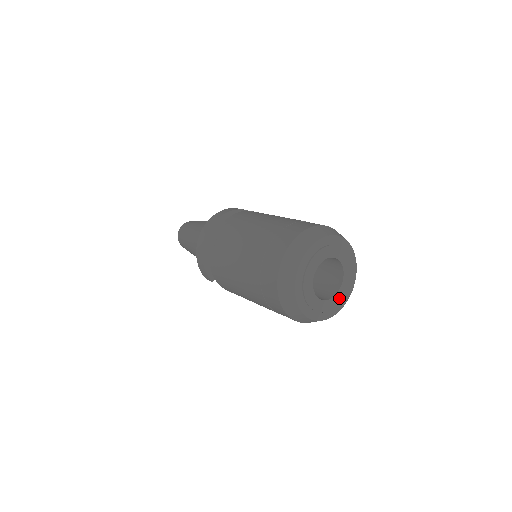
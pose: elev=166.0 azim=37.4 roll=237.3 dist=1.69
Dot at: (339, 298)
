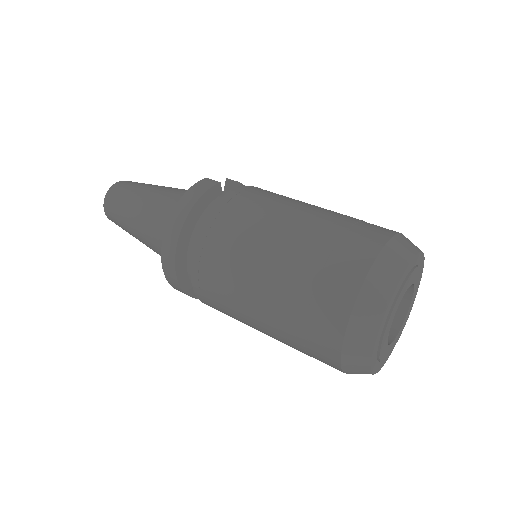
Dot at: (406, 319)
